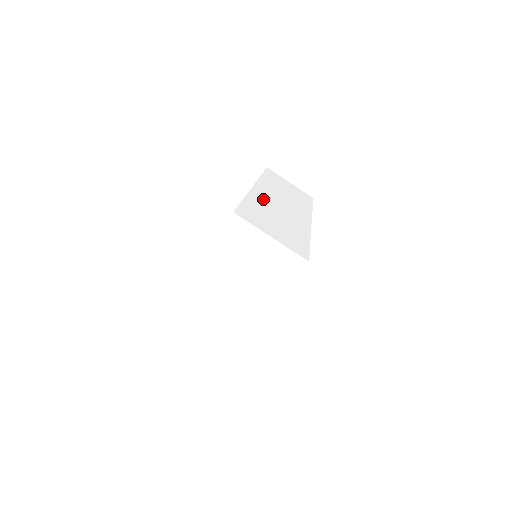
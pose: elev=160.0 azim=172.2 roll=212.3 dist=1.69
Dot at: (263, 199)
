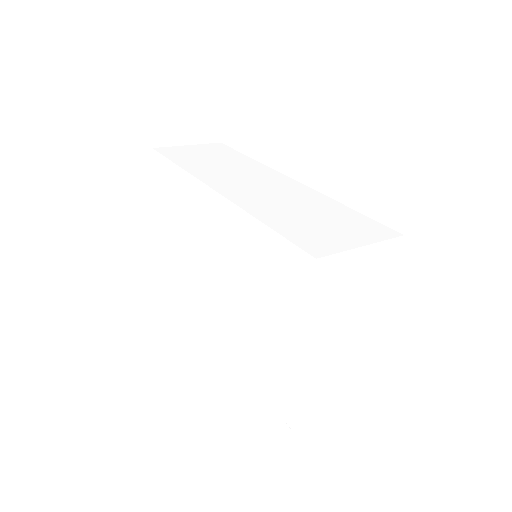
Dot at: (253, 200)
